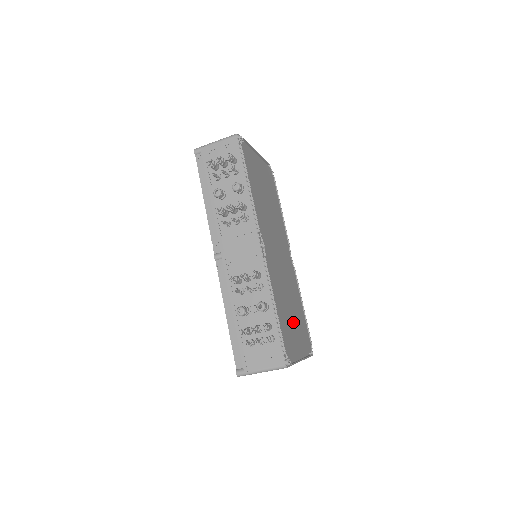
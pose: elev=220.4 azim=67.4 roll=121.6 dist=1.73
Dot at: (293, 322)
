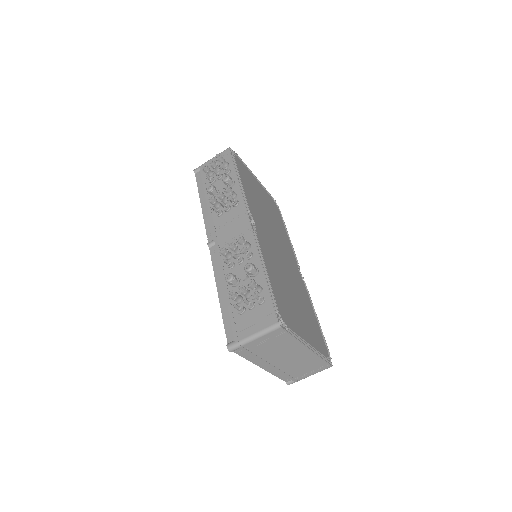
Dot at: (296, 309)
